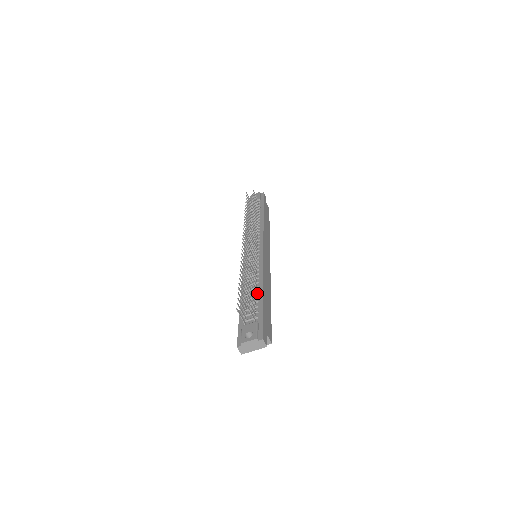
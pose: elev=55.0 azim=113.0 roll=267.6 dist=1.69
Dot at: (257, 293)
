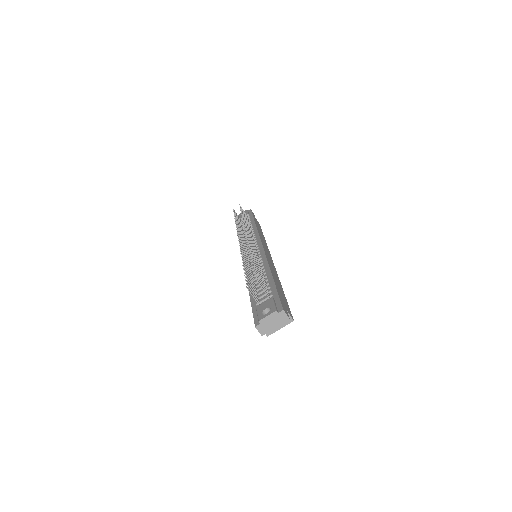
Dot at: (265, 278)
